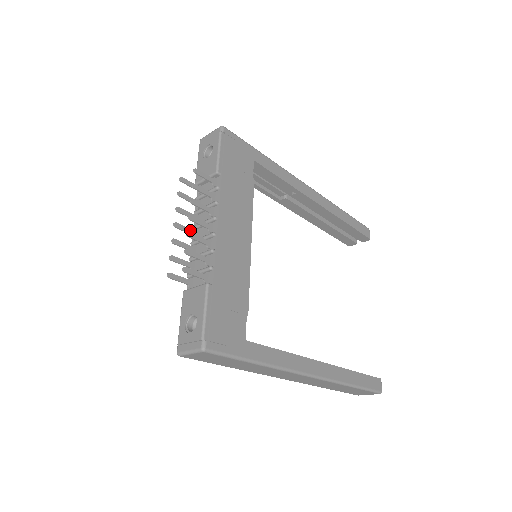
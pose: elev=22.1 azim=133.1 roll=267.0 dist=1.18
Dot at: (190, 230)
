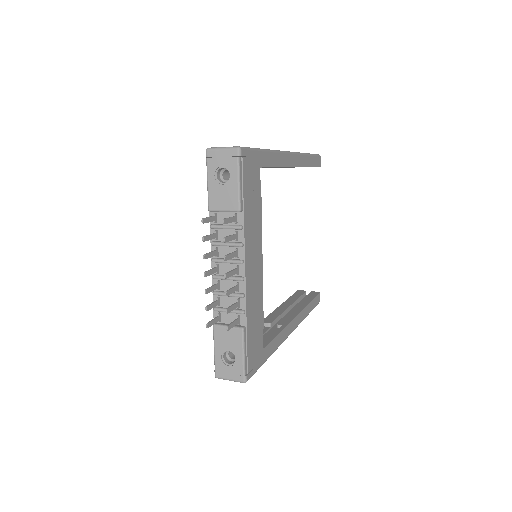
Dot at: (214, 269)
